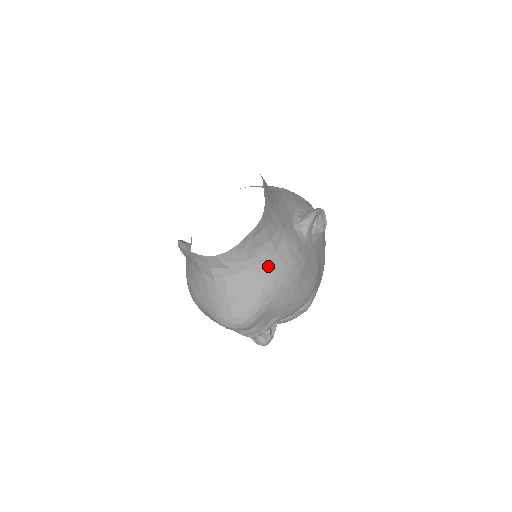
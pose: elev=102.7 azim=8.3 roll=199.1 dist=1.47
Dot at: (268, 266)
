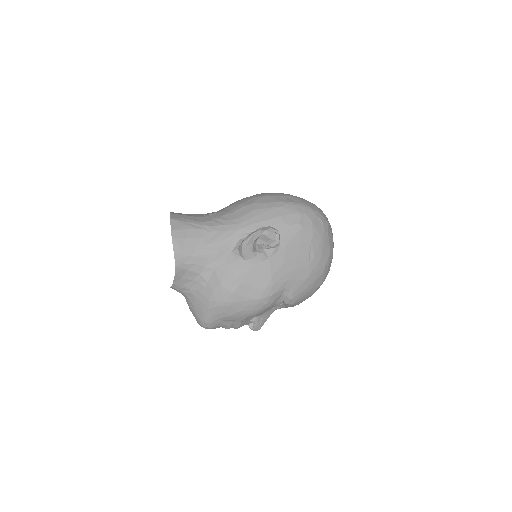
Dot at: (203, 293)
